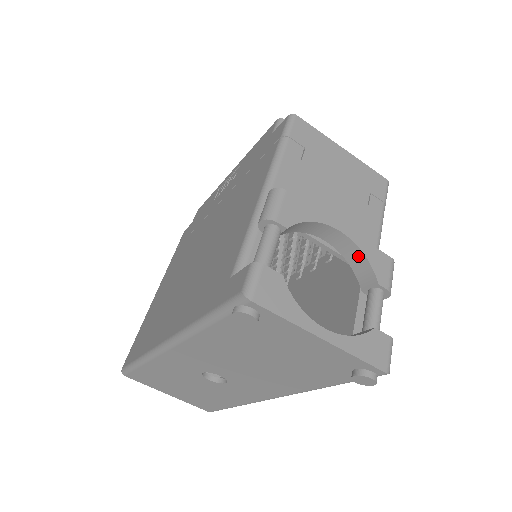
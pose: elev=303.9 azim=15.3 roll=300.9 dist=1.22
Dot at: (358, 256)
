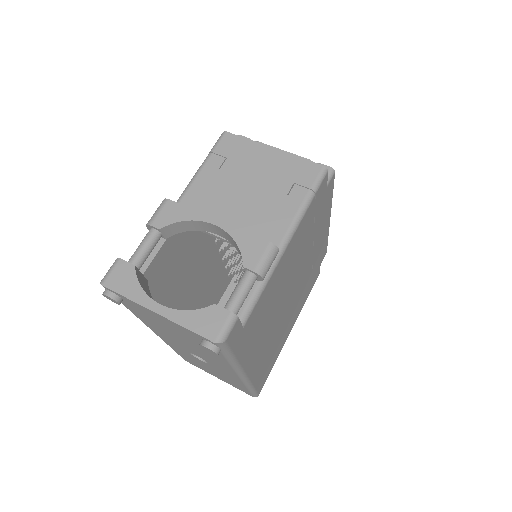
Dot at: (235, 244)
